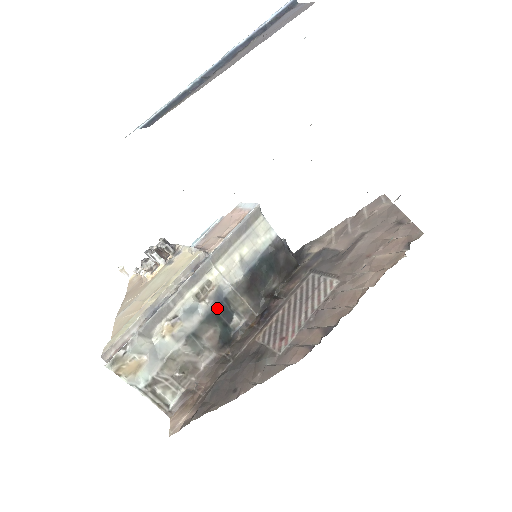
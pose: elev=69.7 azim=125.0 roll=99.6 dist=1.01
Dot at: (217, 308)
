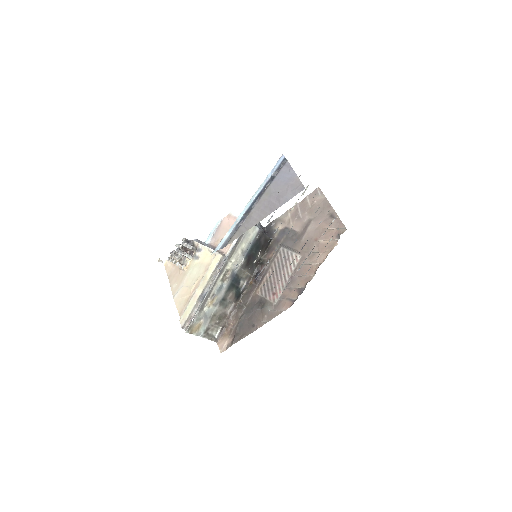
Dot at: (232, 281)
